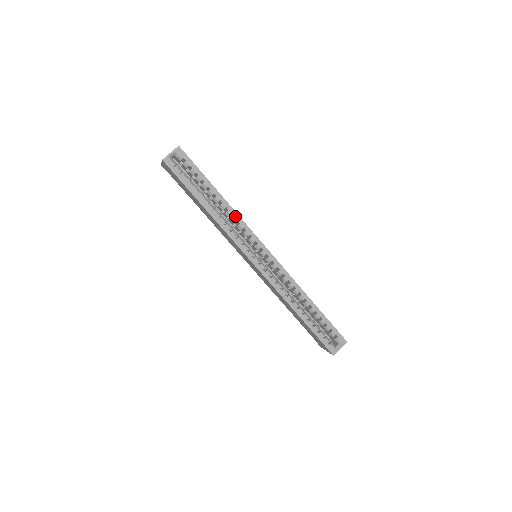
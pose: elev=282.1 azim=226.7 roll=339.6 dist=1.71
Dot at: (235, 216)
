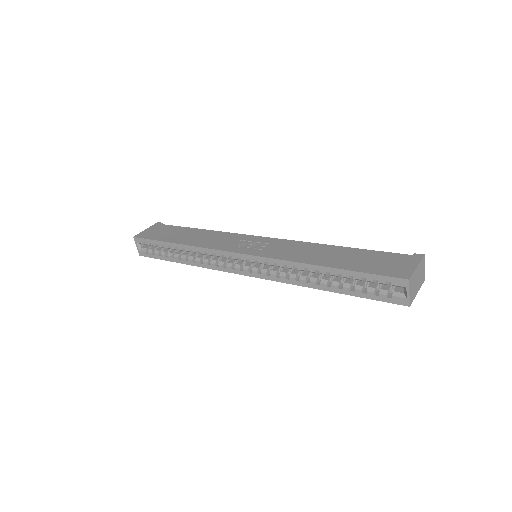
Dot at: (199, 250)
